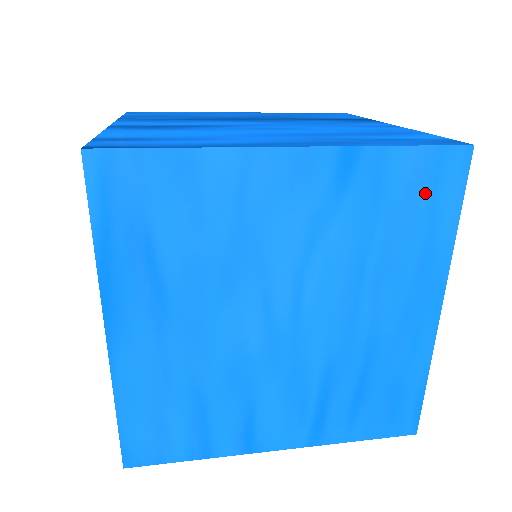
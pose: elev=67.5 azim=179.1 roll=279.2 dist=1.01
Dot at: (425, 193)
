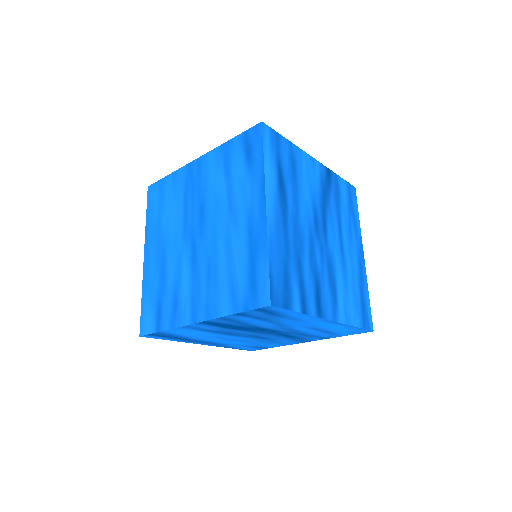
Dot at: (349, 198)
